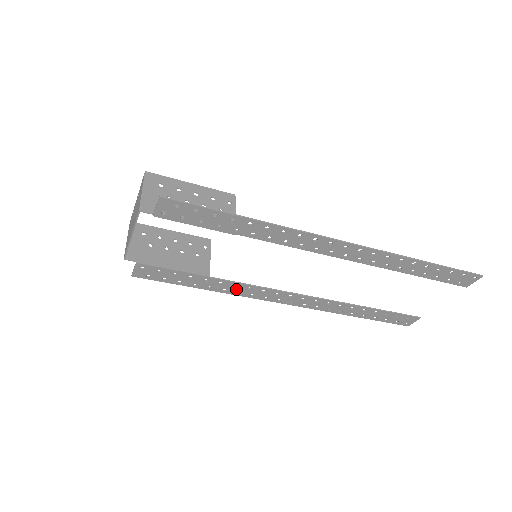
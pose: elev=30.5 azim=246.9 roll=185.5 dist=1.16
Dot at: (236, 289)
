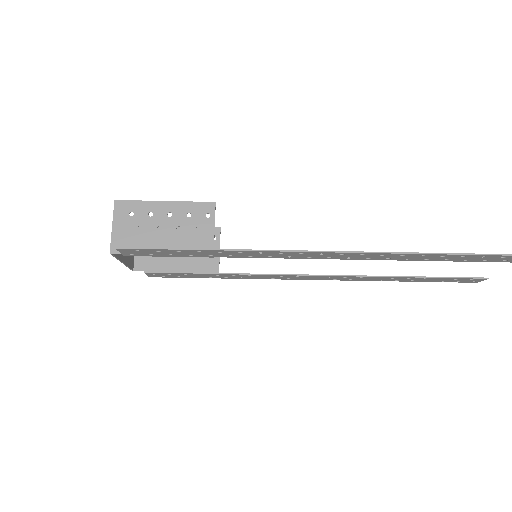
Dot at: (253, 277)
